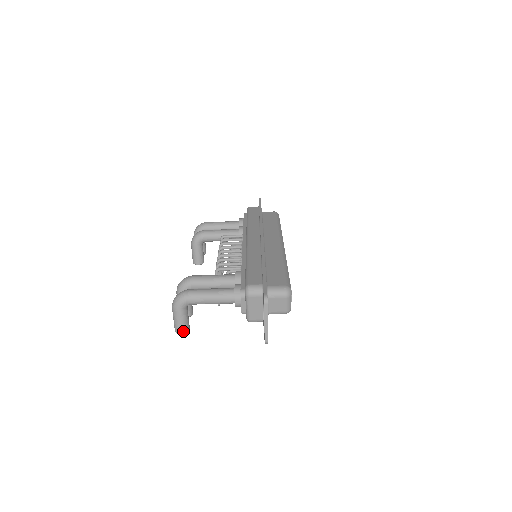
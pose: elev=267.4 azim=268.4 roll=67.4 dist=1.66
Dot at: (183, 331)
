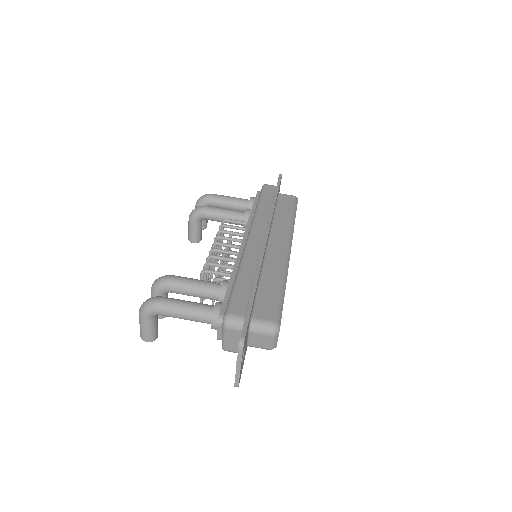
Dot at: (149, 340)
